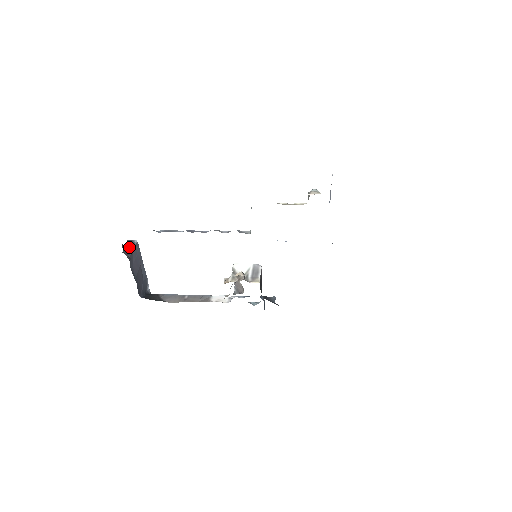
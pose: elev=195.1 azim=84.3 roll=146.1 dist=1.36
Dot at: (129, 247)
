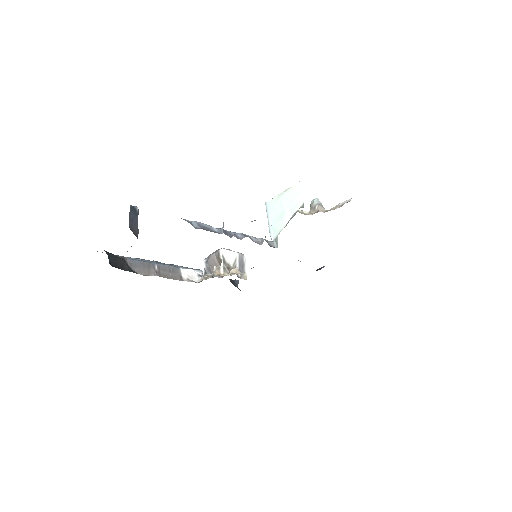
Dot at: (134, 219)
